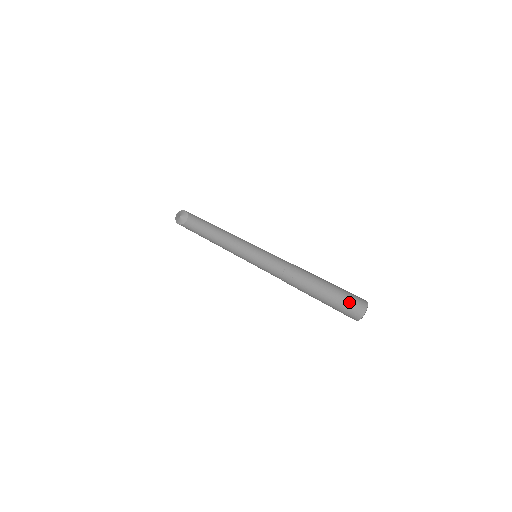
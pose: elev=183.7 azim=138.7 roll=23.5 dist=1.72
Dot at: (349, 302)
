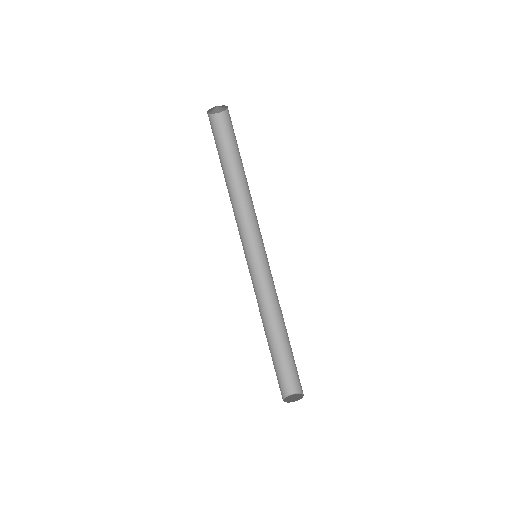
Dot at: (297, 375)
